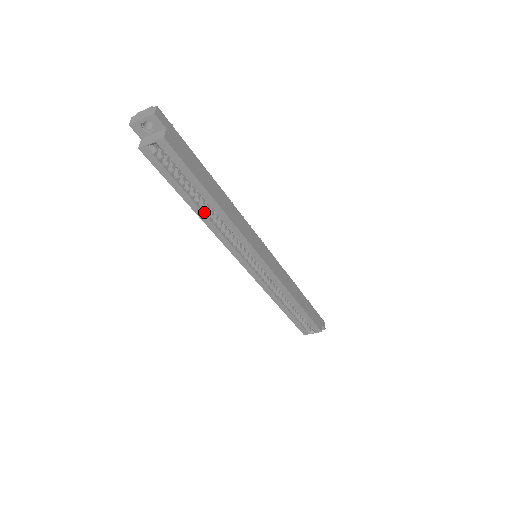
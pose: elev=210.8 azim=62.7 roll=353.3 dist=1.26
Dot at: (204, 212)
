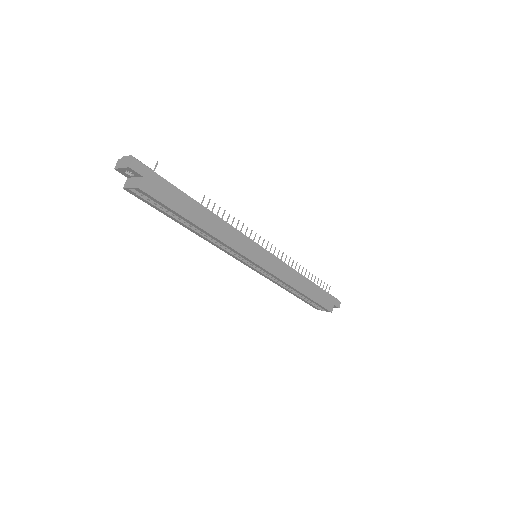
Dot at: (194, 229)
